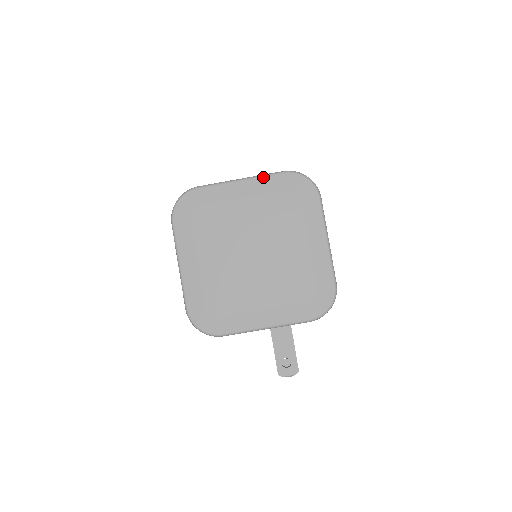
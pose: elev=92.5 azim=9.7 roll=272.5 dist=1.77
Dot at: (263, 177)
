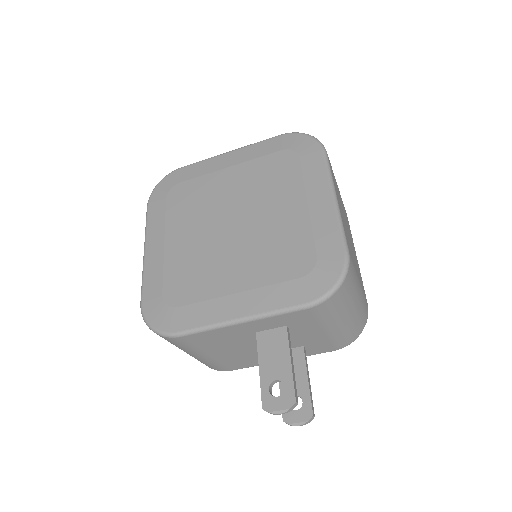
Dot at: (255, 144)
